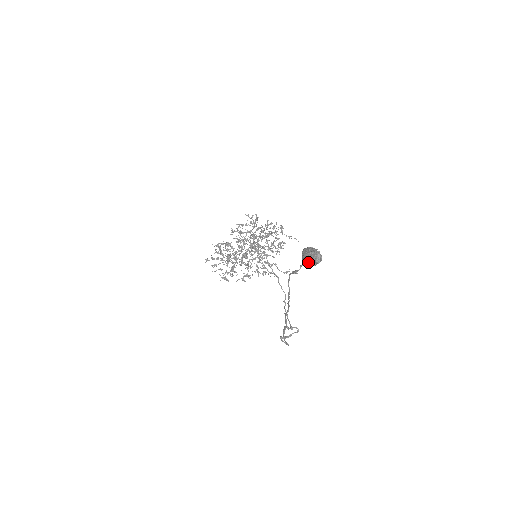
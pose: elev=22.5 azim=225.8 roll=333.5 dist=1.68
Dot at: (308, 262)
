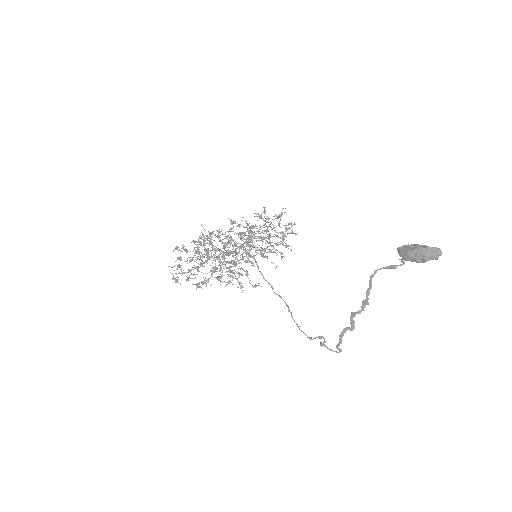
Dot at: (421, 257)
